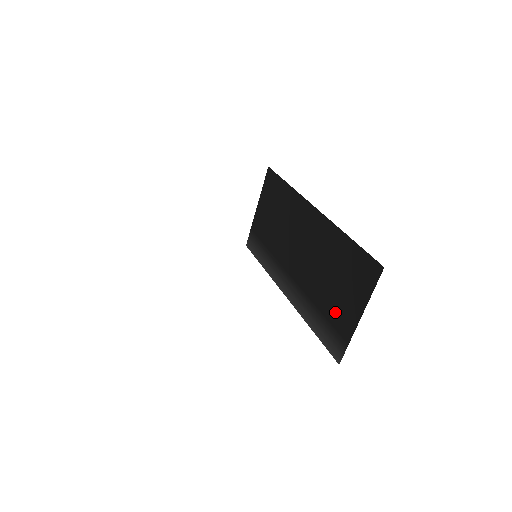
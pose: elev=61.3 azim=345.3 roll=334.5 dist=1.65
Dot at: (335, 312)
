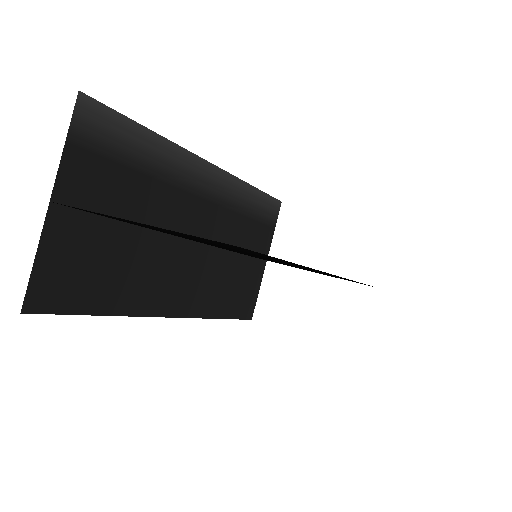
Dot at: occluded
